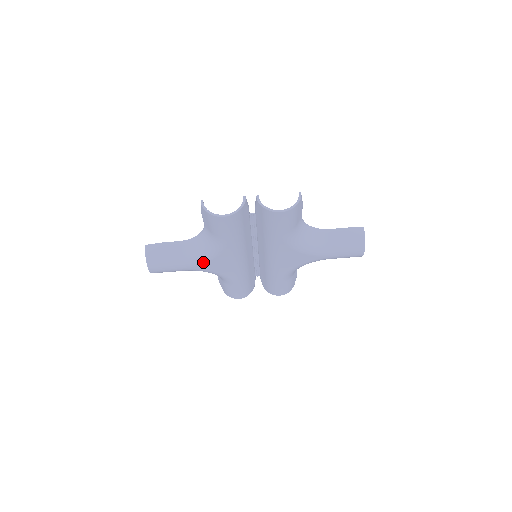
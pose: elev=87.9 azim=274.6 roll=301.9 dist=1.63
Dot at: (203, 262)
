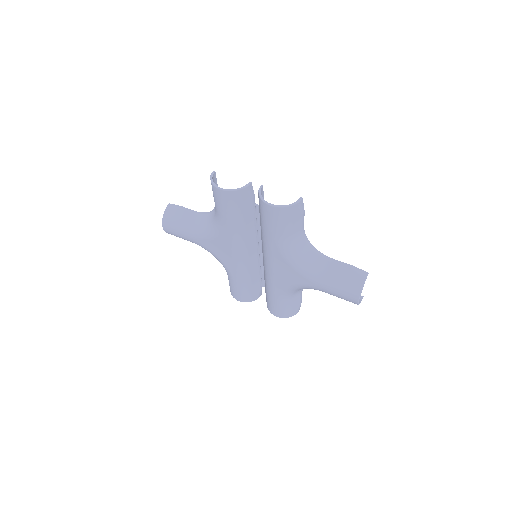
Dot at: (206, 238)
